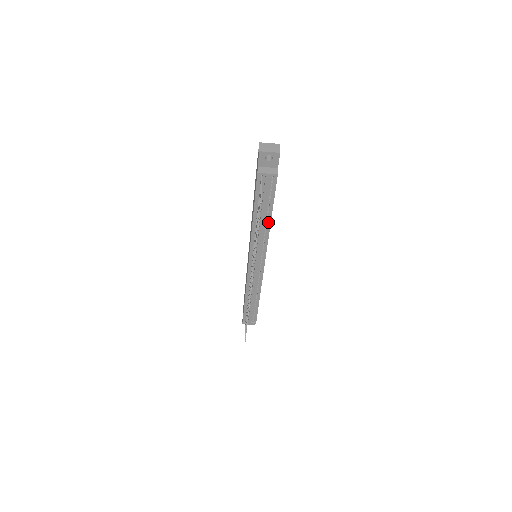
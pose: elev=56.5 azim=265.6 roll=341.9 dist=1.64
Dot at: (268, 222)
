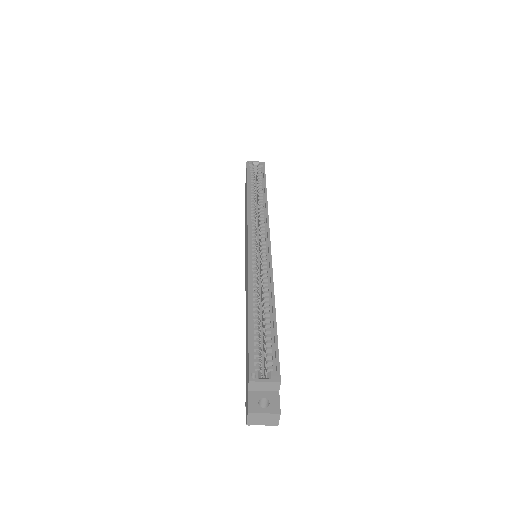
Dot at: occluded
